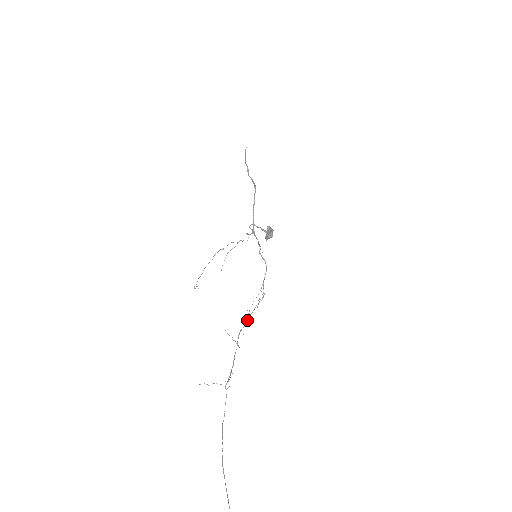
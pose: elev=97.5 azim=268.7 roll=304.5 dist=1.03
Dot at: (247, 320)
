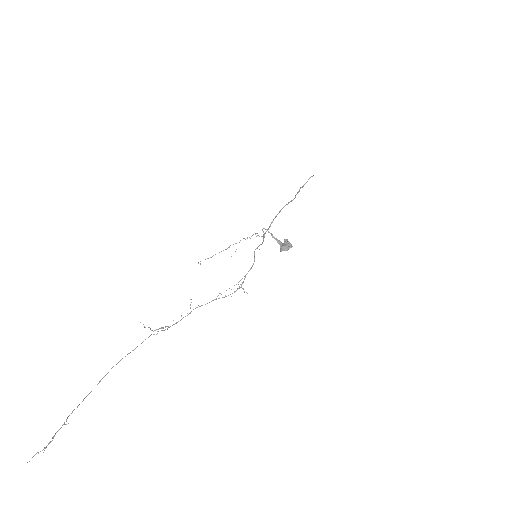
Dot at: (213, 300)
